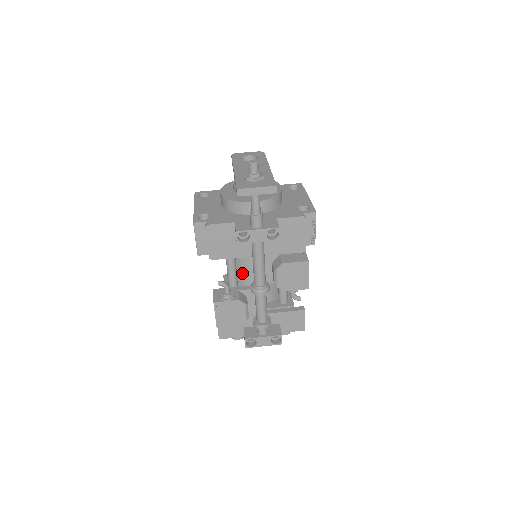
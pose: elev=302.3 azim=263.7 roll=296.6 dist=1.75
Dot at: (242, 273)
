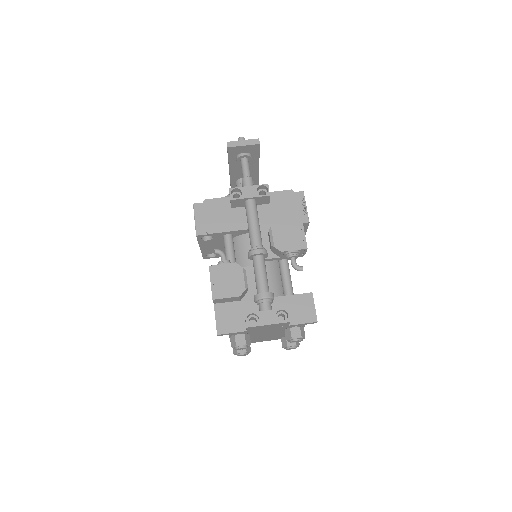
Dot at: (242, 266)
